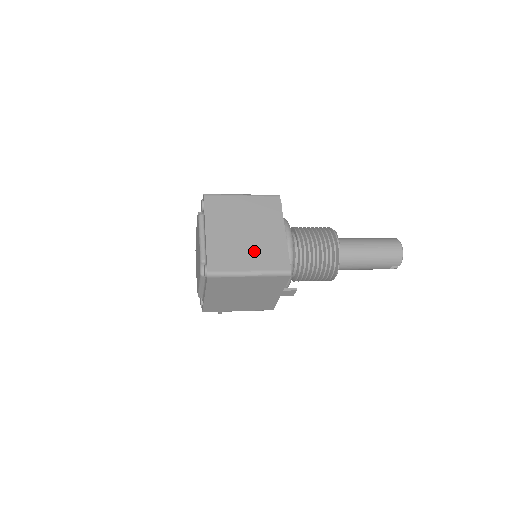
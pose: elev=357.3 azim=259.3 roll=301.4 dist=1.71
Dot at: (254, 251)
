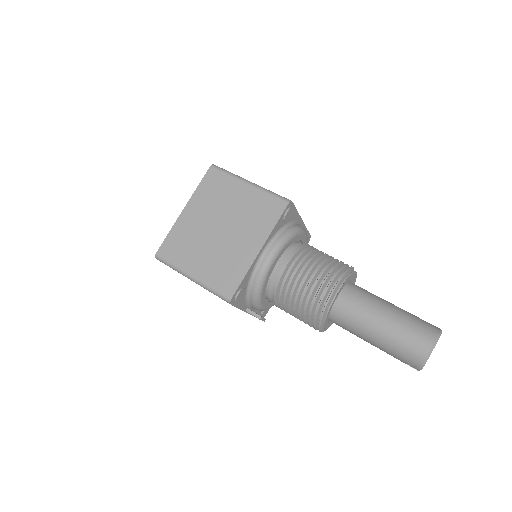
Dot at: (211, 255)
